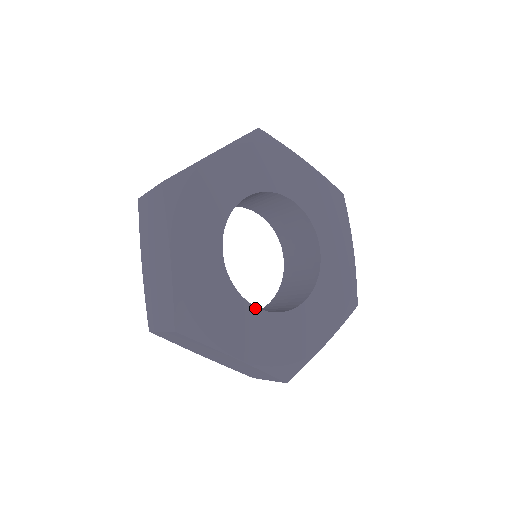
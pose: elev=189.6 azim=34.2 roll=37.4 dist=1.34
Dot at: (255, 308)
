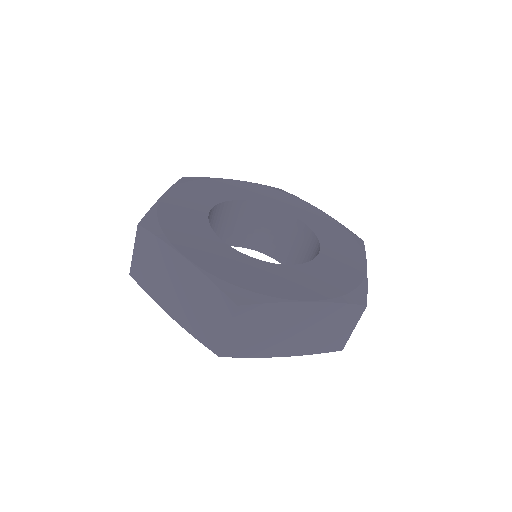
Dot at: (225, 243)
